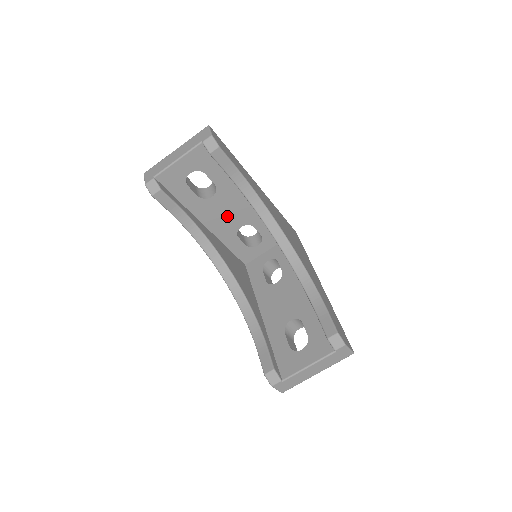
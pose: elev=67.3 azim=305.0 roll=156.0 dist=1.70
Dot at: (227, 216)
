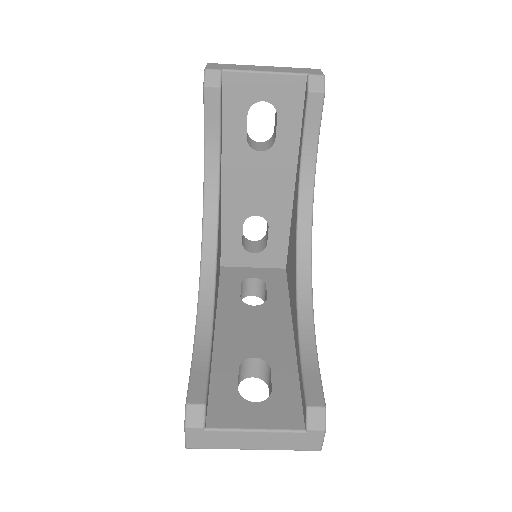
Dot at: (254, 189)
